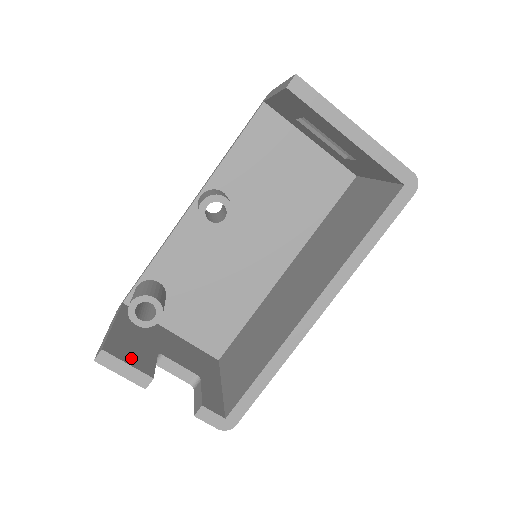
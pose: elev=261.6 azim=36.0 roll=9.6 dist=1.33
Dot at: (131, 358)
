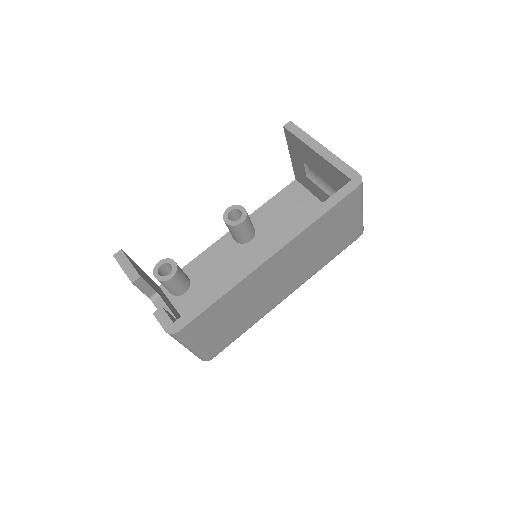
Dot at: occluded
